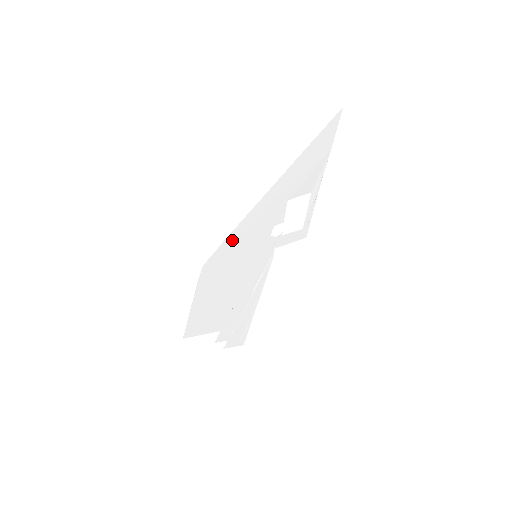
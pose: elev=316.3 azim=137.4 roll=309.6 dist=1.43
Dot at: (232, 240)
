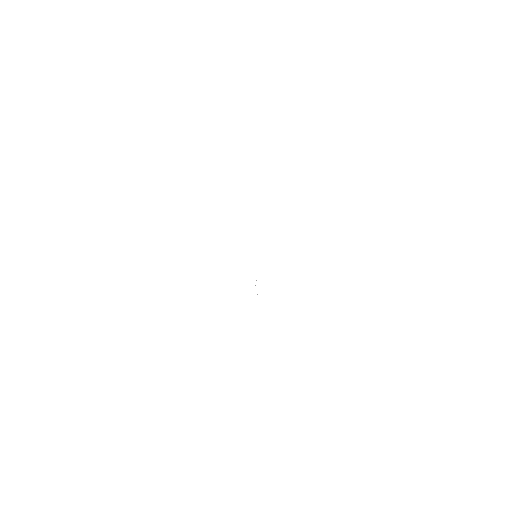
Dot at: occluded
